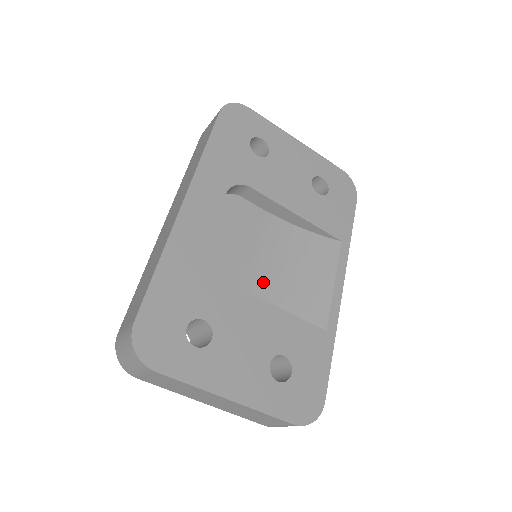
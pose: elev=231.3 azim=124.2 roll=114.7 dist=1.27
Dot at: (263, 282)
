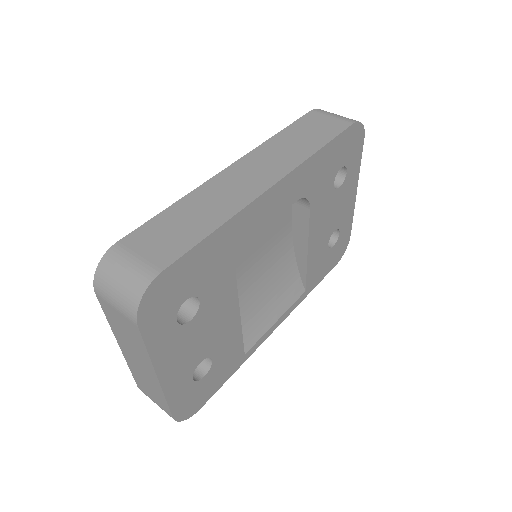
Dot at: (243, 283)
